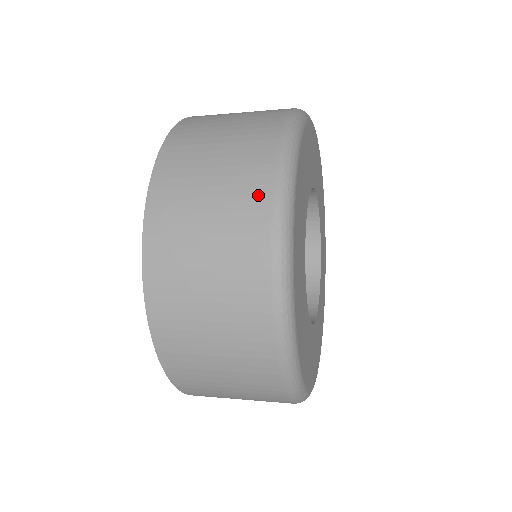
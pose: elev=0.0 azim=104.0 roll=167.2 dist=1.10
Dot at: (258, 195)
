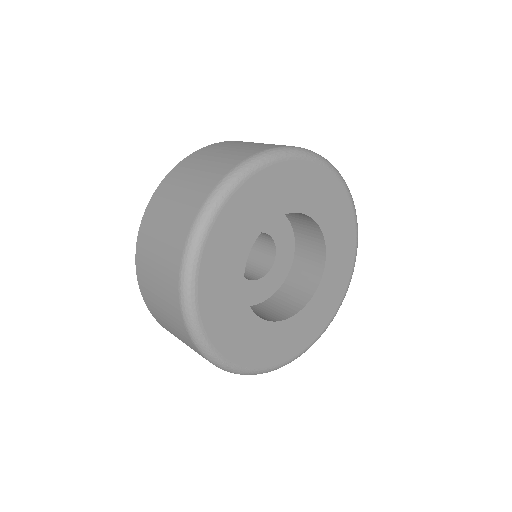
Dot at: (190, 214)
